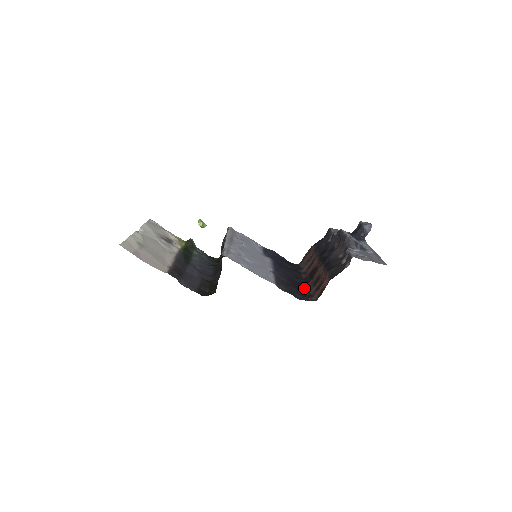
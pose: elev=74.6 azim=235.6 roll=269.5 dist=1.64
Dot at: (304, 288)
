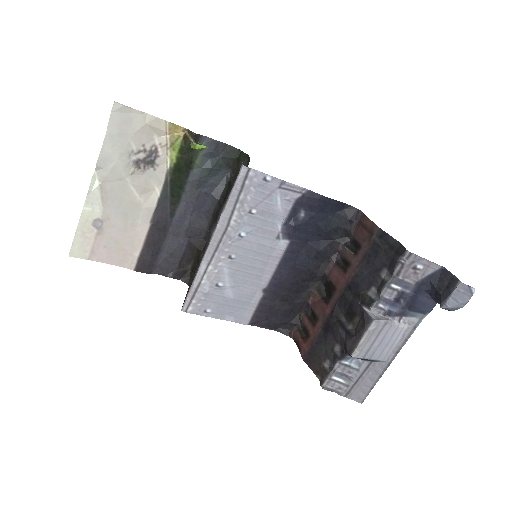
Dot at: (305, 301)
